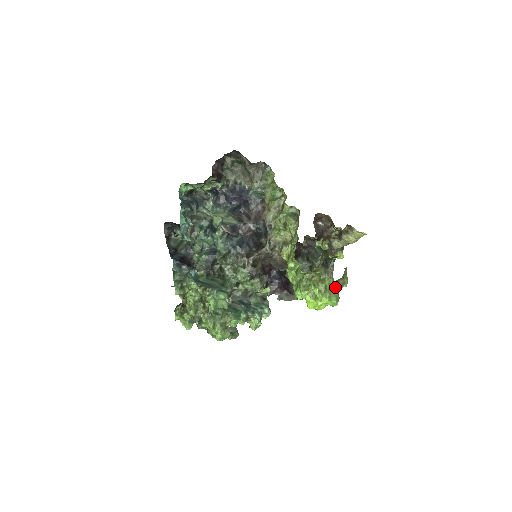
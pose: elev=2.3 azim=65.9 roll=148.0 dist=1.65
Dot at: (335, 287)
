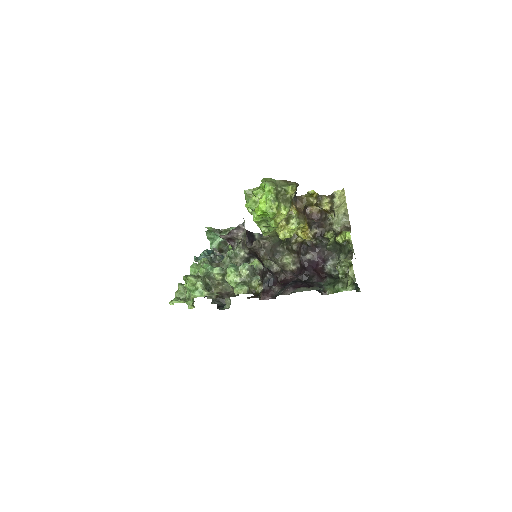
Dot at: (267, 179)
